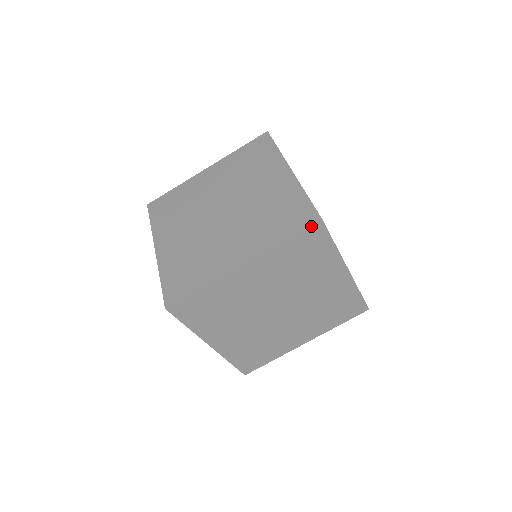
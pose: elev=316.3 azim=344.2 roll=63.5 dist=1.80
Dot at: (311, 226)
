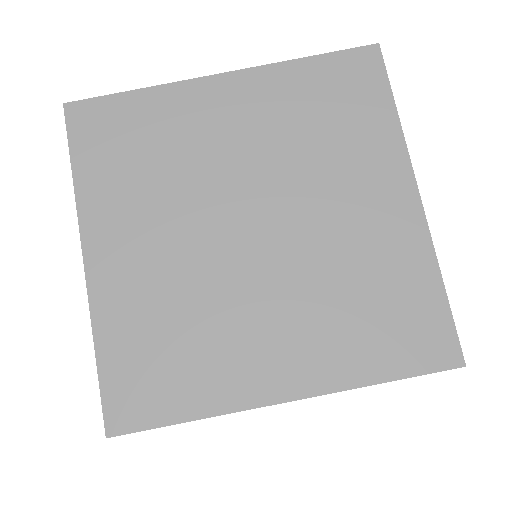
Dot at: (357, 49)
